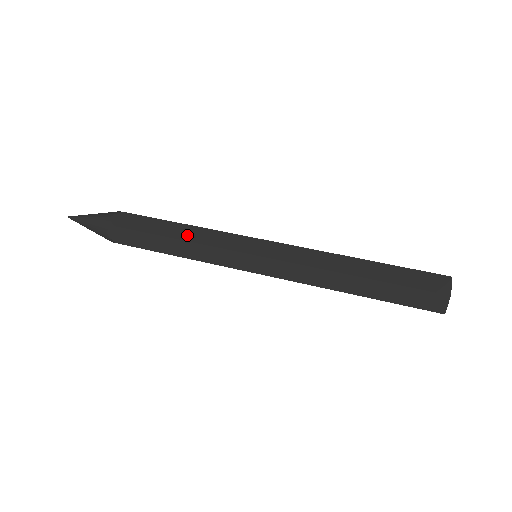
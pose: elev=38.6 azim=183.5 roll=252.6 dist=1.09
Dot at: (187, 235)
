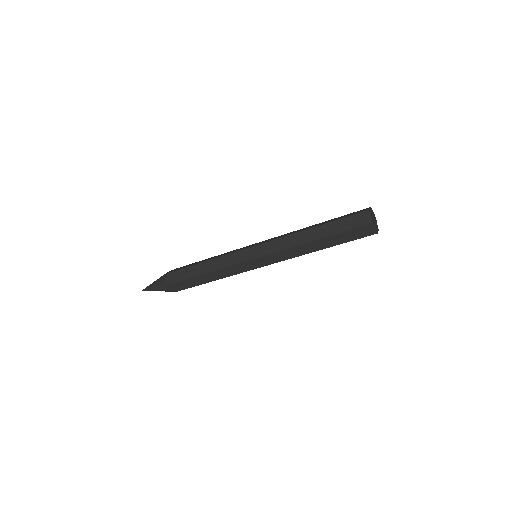
Dot at: (212, 258)
